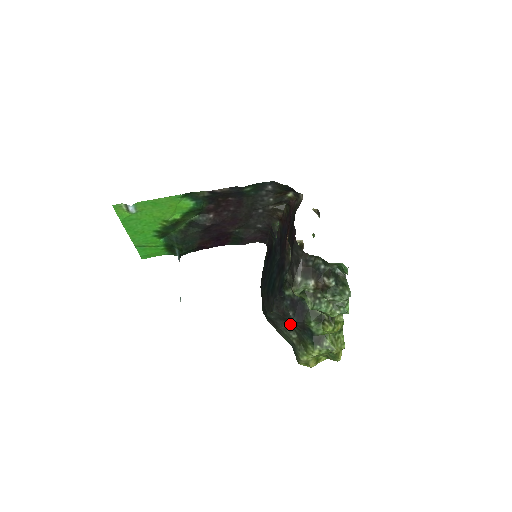
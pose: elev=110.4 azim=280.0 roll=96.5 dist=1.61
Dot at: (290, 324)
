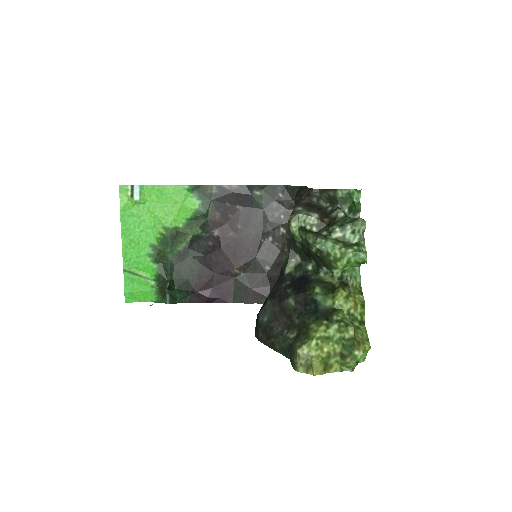
Dot at: (288, 323)
